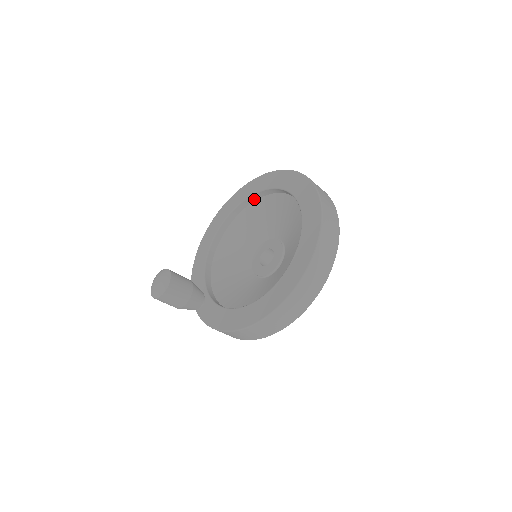
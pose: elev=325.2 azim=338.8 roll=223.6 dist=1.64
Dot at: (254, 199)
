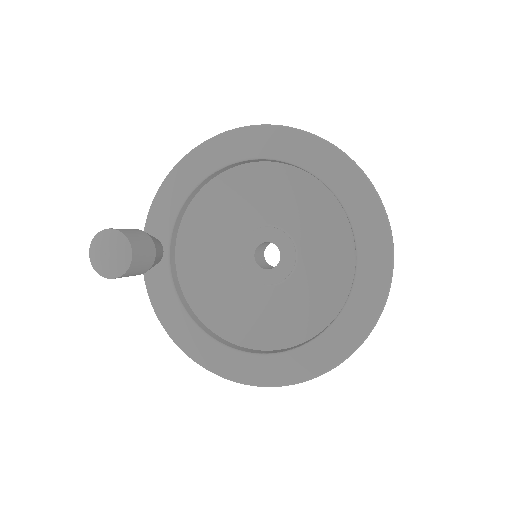
Dot at: occluded
